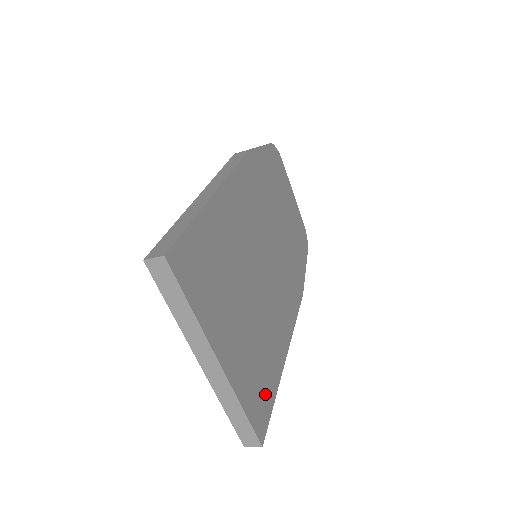
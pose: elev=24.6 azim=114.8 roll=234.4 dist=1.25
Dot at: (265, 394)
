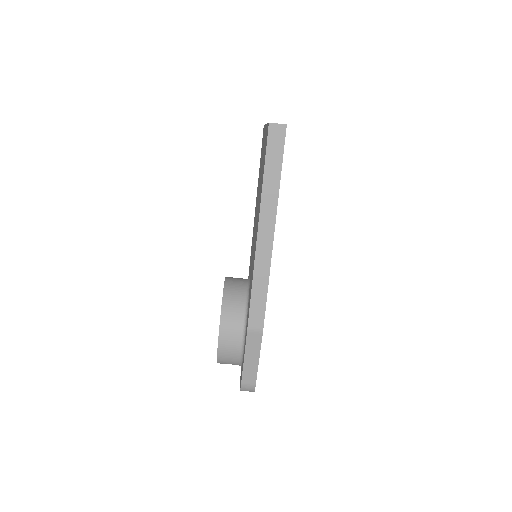
Dot at: occluded
